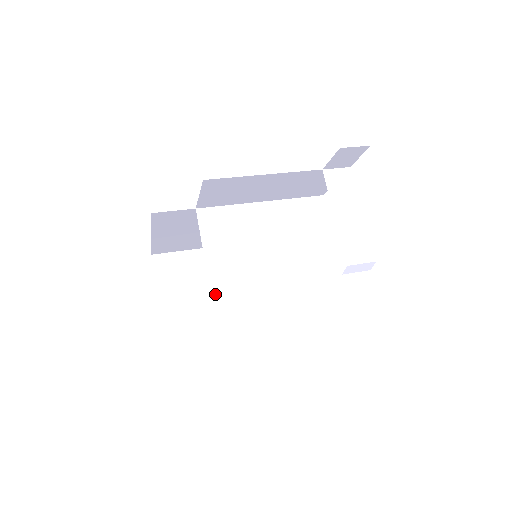
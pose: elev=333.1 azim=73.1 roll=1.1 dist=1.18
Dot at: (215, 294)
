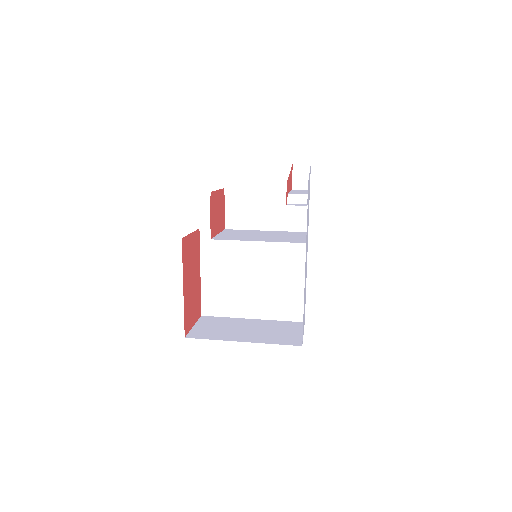
Dot at: (215, 238)
